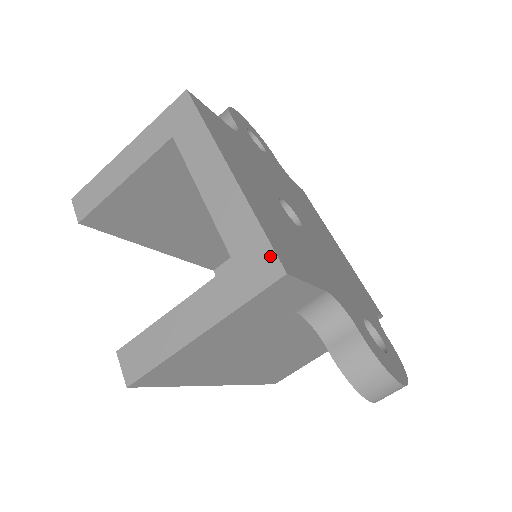
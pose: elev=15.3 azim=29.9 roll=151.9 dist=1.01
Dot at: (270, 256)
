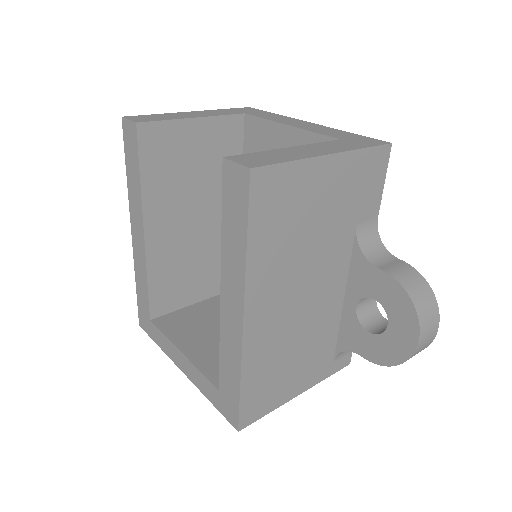
Dot at: (372, 139)
